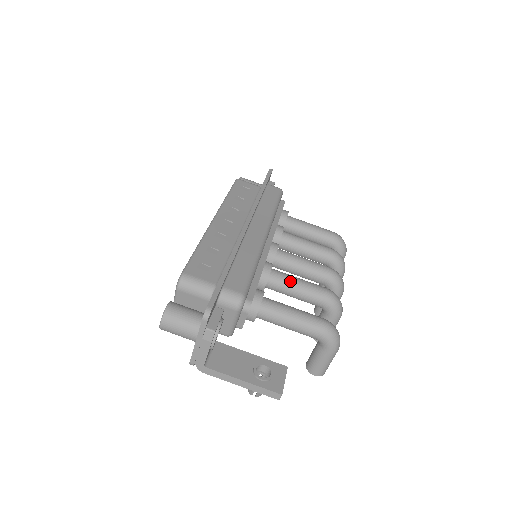
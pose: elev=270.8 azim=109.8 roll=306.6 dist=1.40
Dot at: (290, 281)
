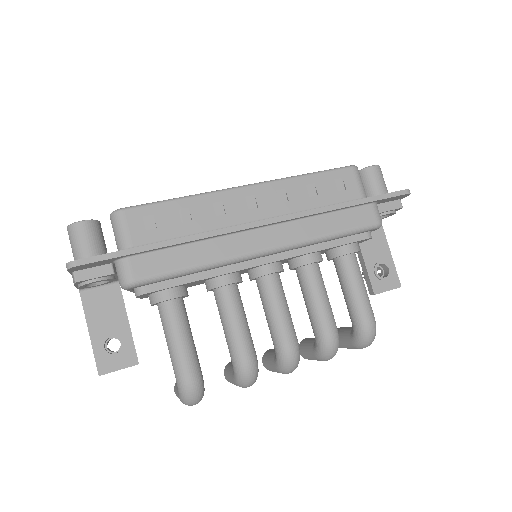
Dot at: (229, 313)
